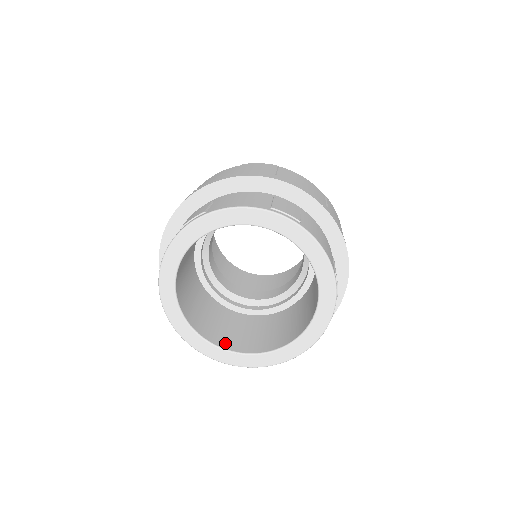
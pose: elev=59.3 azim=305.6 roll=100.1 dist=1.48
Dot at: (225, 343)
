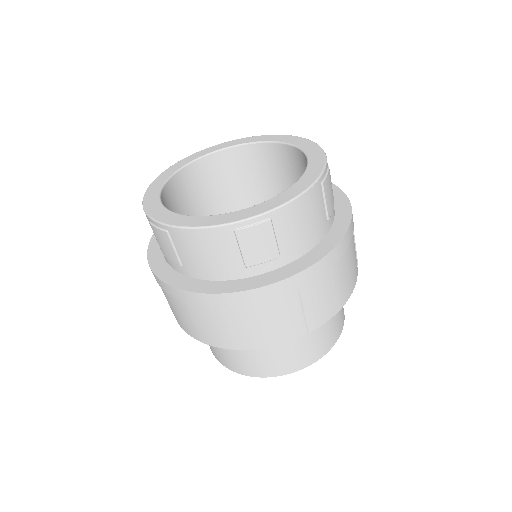
Dot at: occluded
